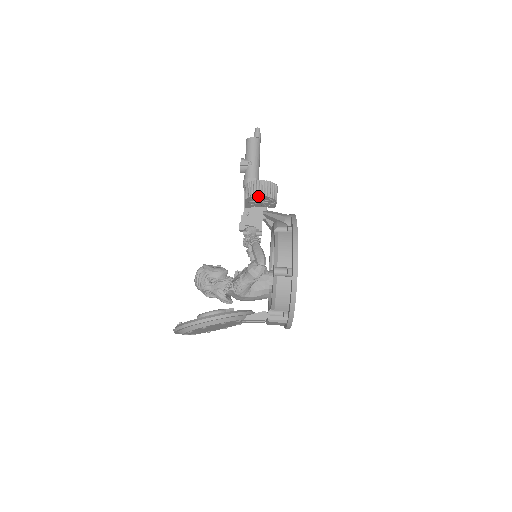
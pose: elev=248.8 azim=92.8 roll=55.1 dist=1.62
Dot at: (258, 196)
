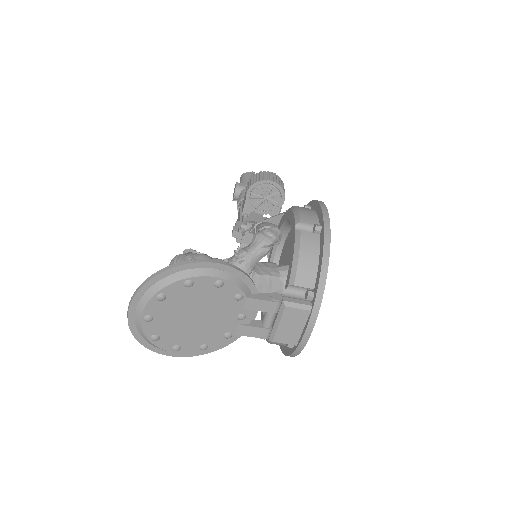
Dot at: (266, 181)
